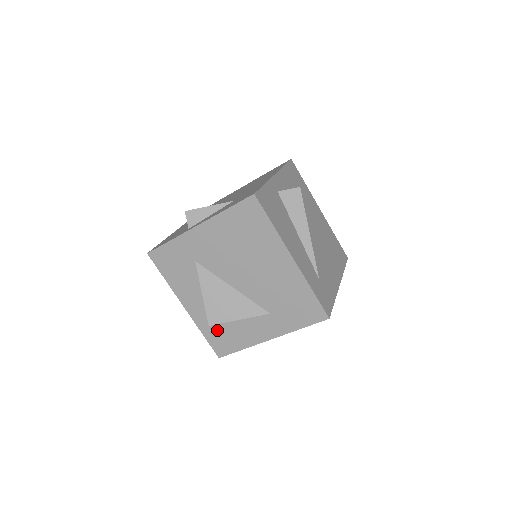
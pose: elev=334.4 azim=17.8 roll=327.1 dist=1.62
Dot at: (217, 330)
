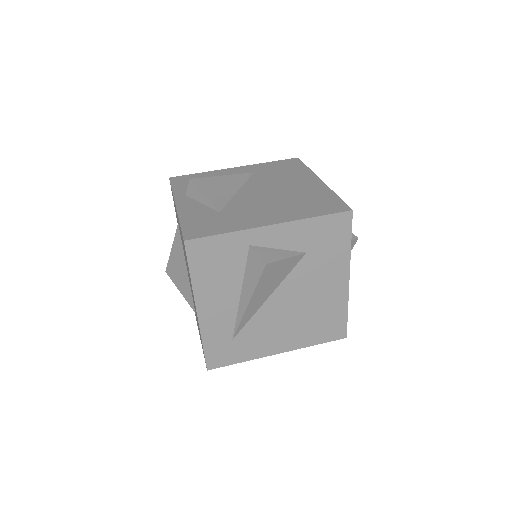
Dot at: occluded
